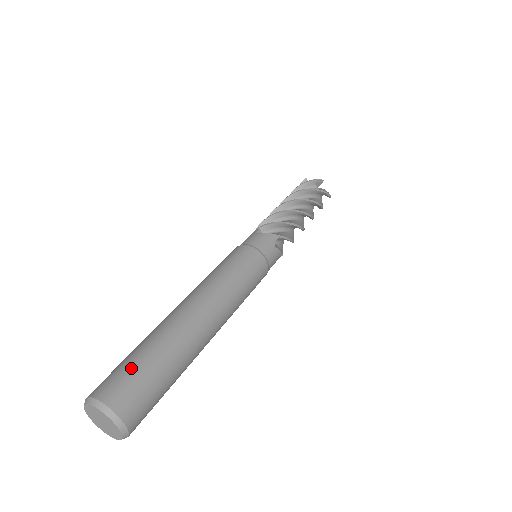
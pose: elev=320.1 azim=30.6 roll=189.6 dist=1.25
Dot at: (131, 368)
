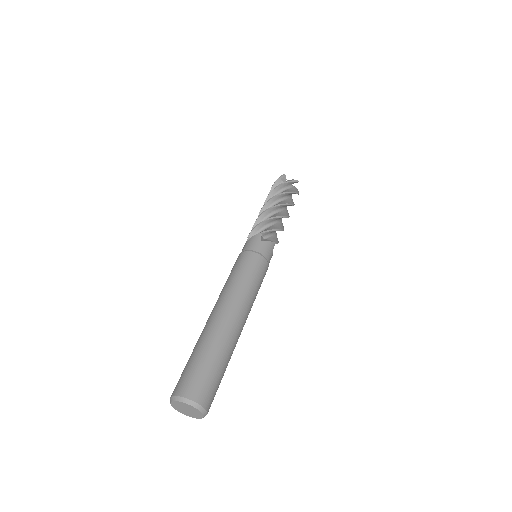
Dot at: (187, 368)
